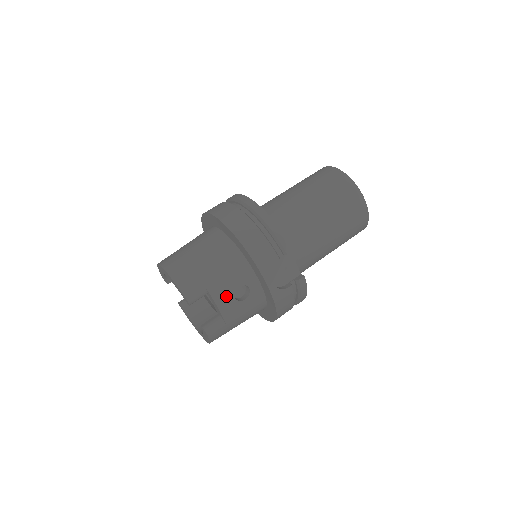
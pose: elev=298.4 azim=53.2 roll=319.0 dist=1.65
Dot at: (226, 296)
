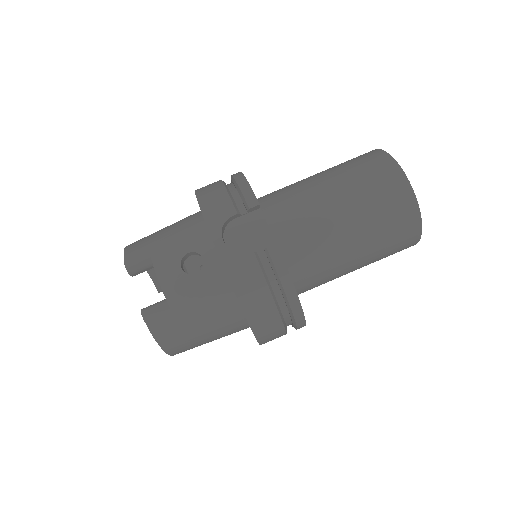
Dot at: (170, 264)
